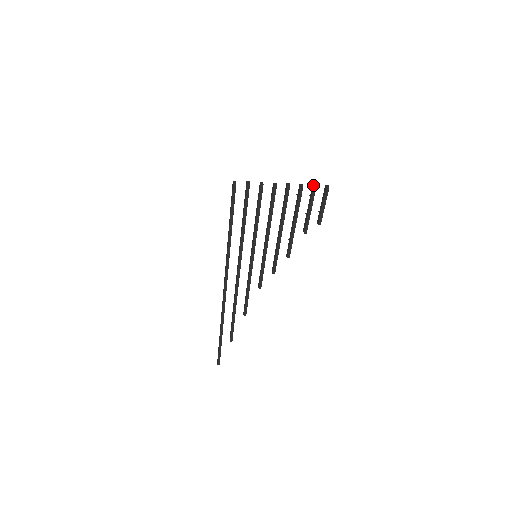
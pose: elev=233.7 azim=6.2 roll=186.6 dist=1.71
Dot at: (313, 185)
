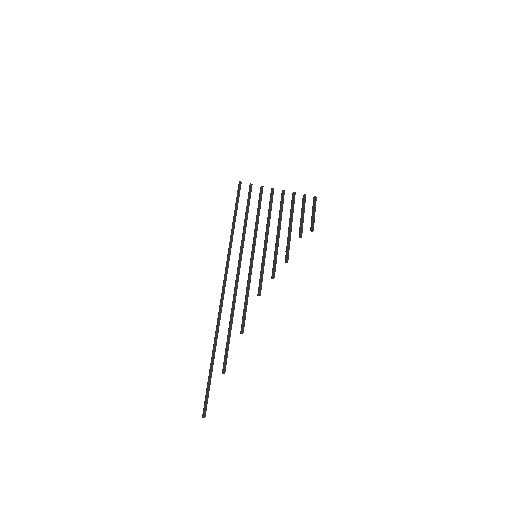
Dot at: (303, 195)
